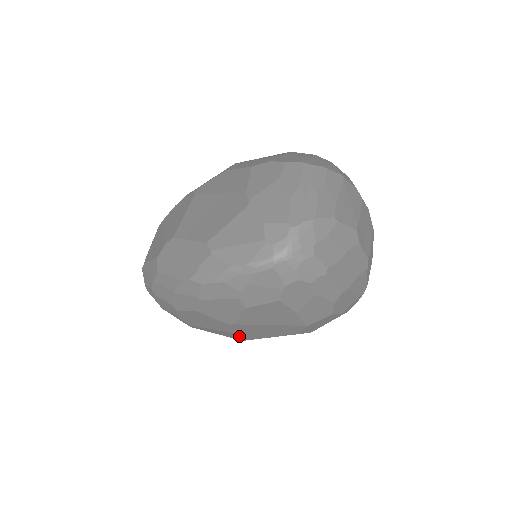
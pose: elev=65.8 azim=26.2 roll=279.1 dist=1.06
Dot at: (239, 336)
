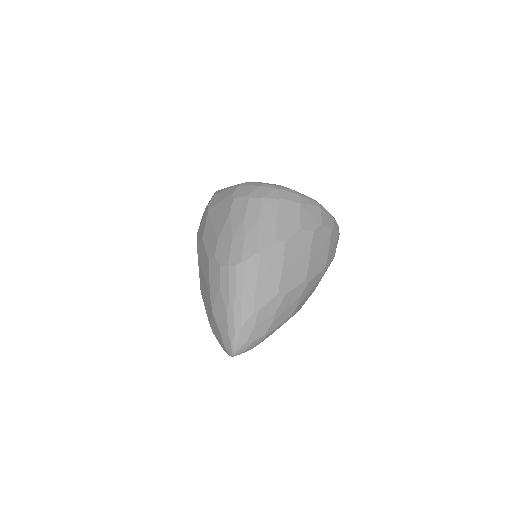
Dot at: occluded
